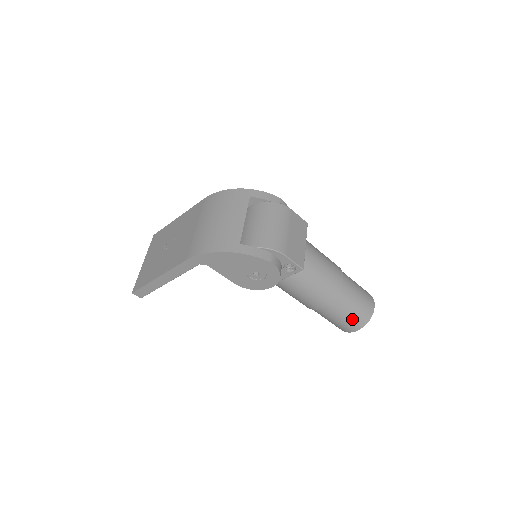
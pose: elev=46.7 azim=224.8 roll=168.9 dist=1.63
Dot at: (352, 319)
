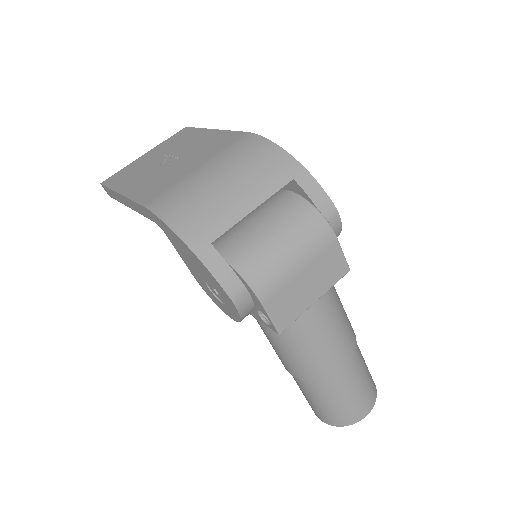
Dot at: (323, 410)
